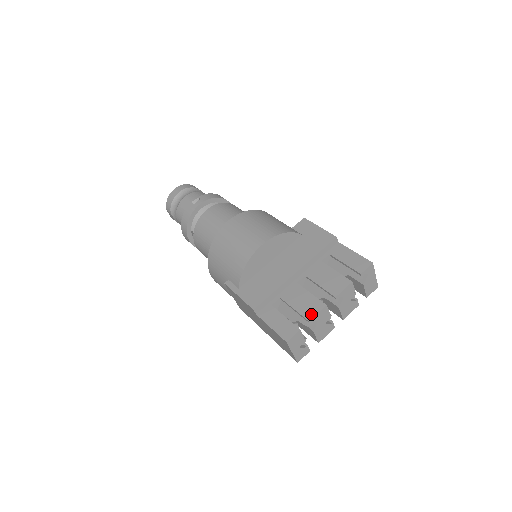
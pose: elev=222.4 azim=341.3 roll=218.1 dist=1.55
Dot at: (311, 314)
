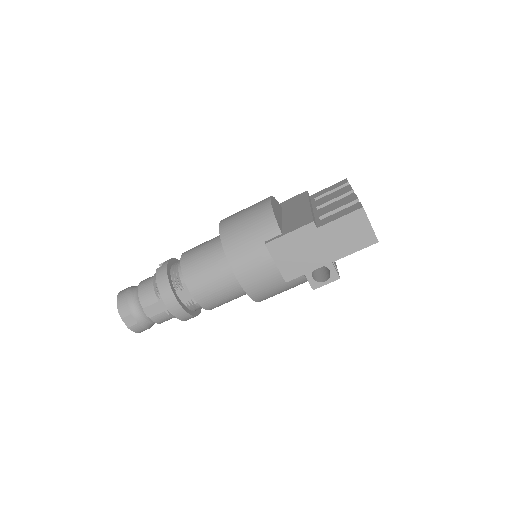
Dot at: (353, 198)
